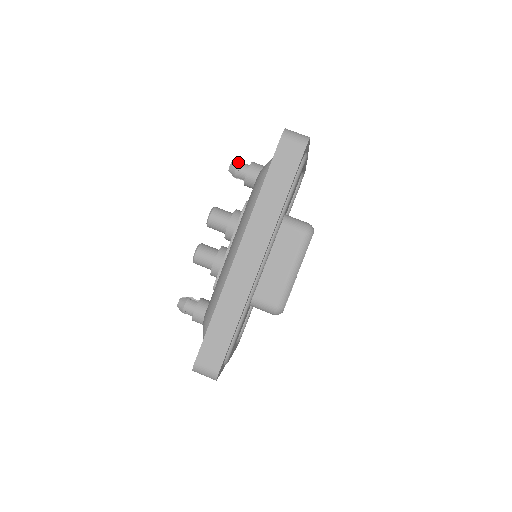
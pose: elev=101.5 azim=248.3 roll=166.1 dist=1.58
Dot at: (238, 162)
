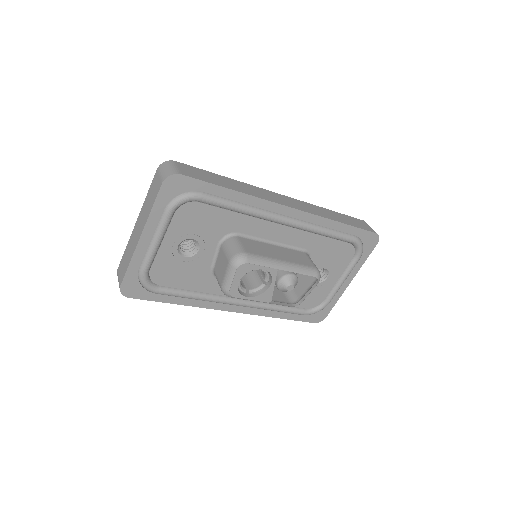
Dot at: occluded
